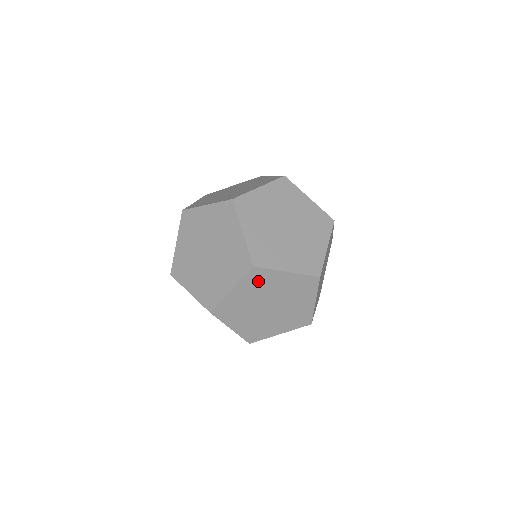
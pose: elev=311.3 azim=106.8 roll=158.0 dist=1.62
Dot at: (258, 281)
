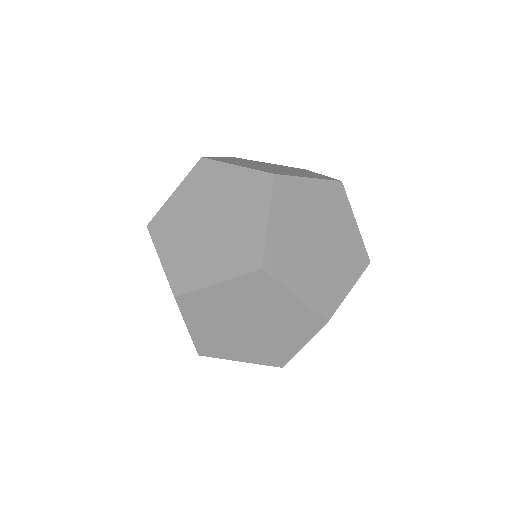
Dot at: occluded
